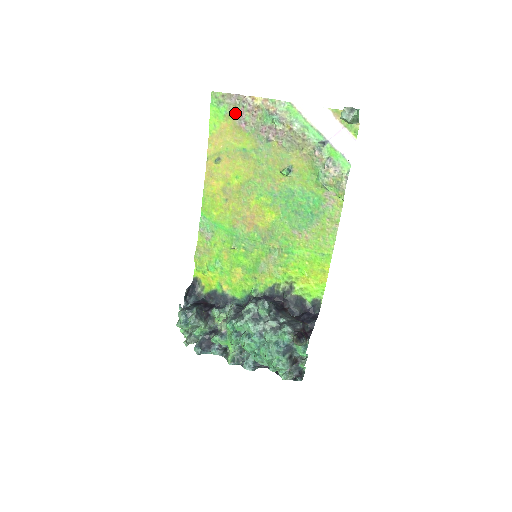
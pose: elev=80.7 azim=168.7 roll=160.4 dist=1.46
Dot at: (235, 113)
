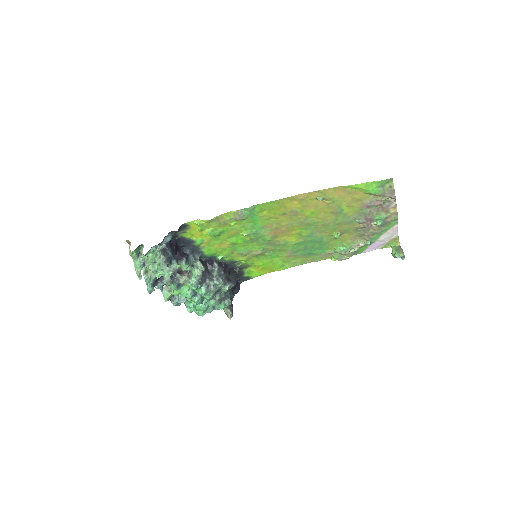
Dot at: (376, 198)
